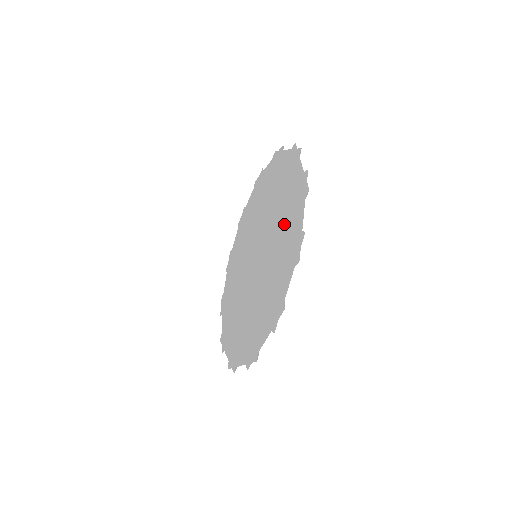
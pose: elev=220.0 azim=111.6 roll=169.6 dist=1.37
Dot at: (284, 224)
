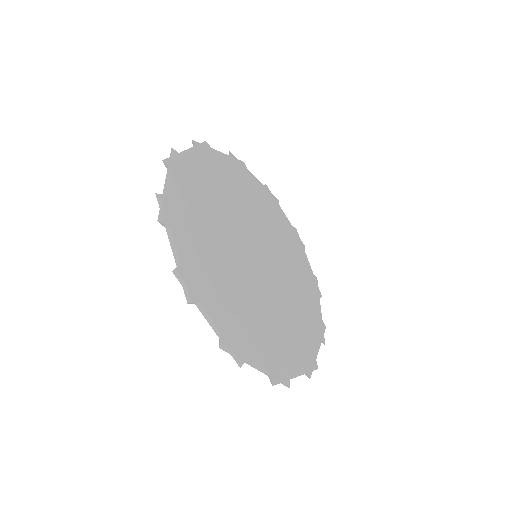
Dot at: occluded
